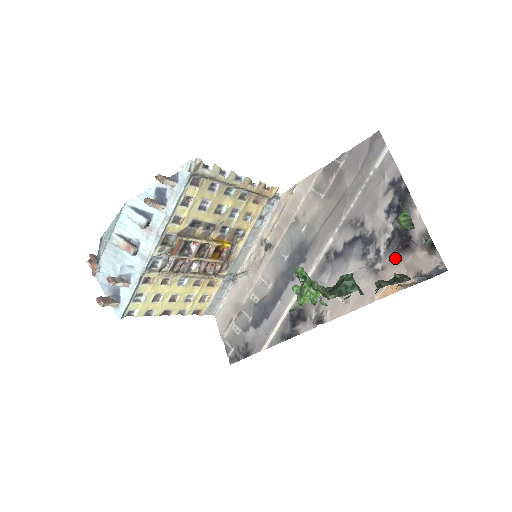
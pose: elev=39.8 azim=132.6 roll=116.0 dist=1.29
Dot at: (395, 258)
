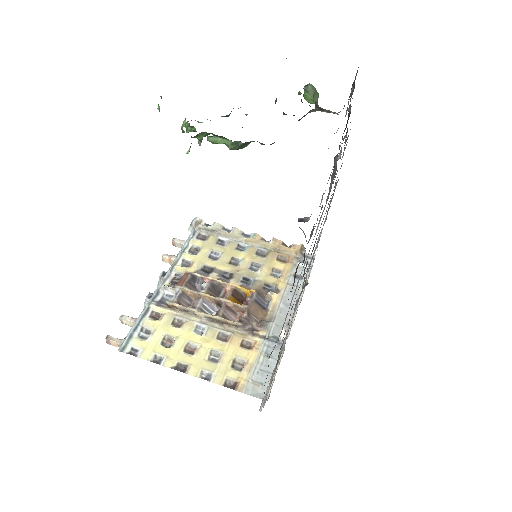
Dot at: occluded
